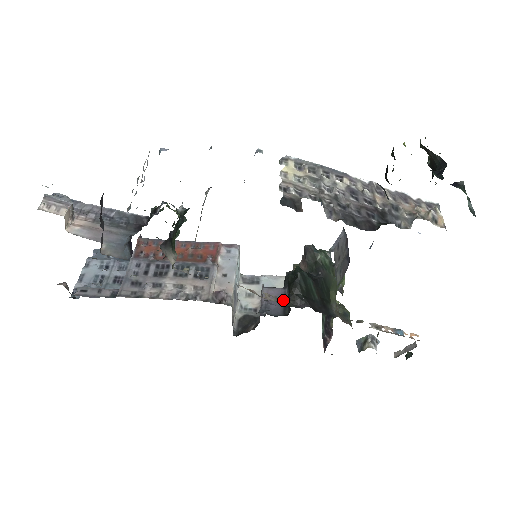
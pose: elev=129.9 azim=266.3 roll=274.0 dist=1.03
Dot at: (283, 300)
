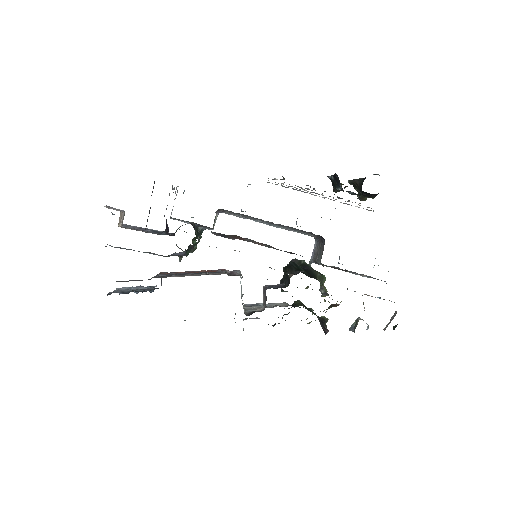
Dot at: occluded
